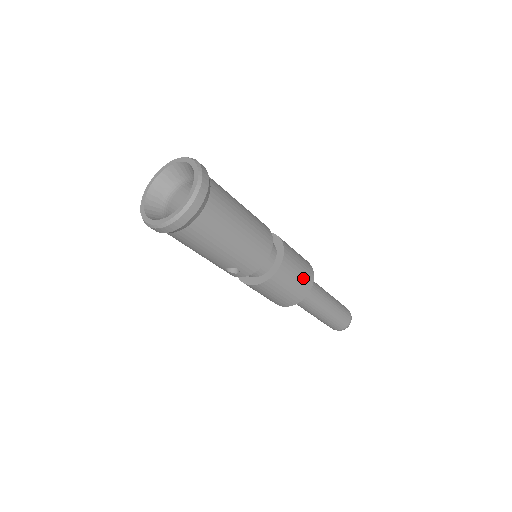
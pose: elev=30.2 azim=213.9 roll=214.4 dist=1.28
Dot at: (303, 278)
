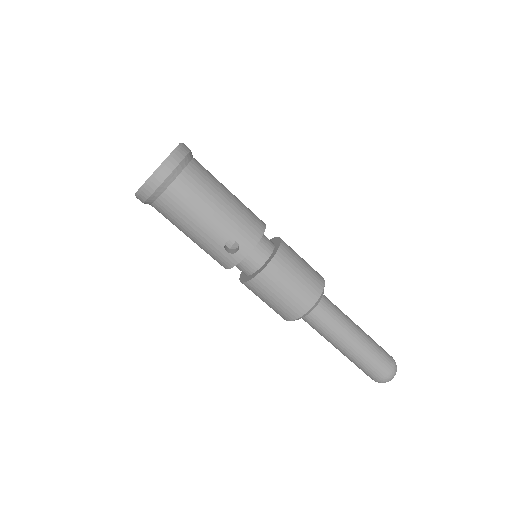
Dot at: (311, 271)
